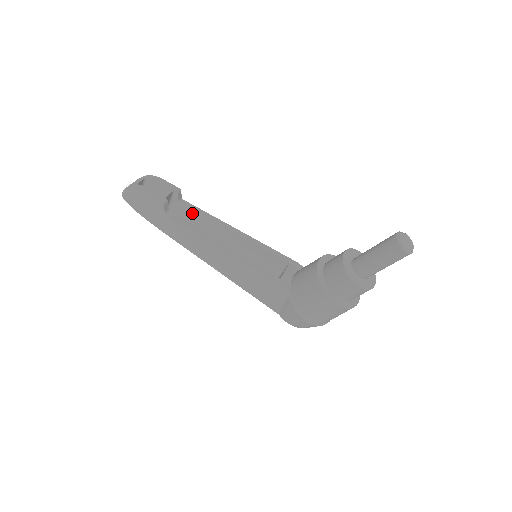
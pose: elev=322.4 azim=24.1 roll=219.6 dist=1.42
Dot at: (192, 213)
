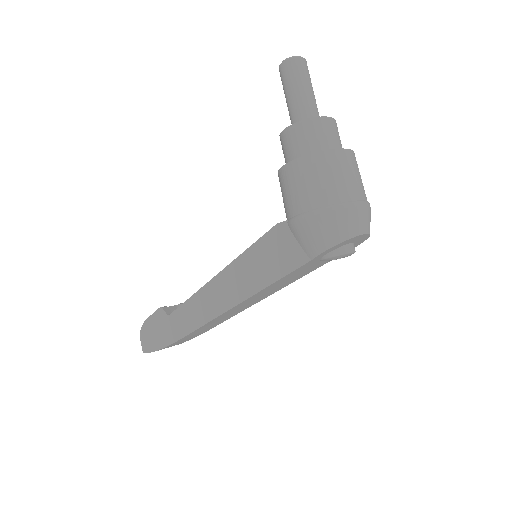
Dot at: occluded
